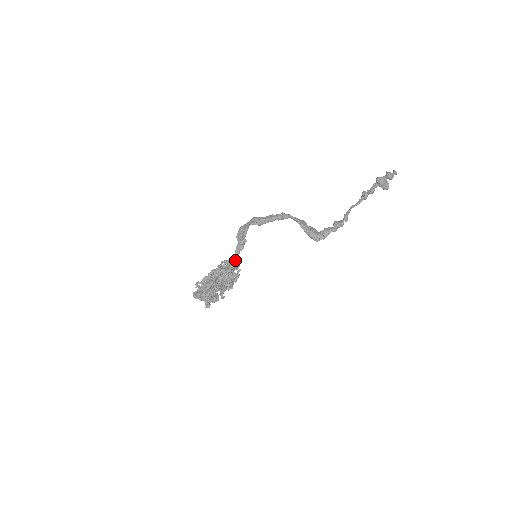
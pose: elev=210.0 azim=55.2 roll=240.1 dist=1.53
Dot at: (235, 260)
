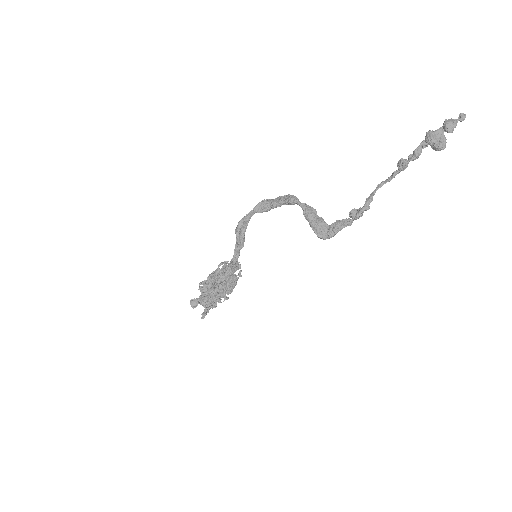
Dot at: (233, 262)
